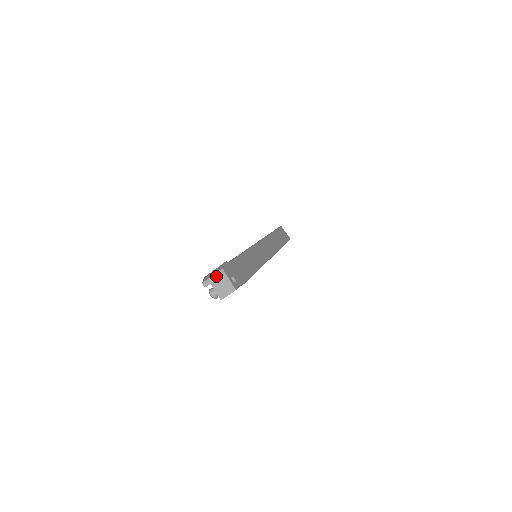
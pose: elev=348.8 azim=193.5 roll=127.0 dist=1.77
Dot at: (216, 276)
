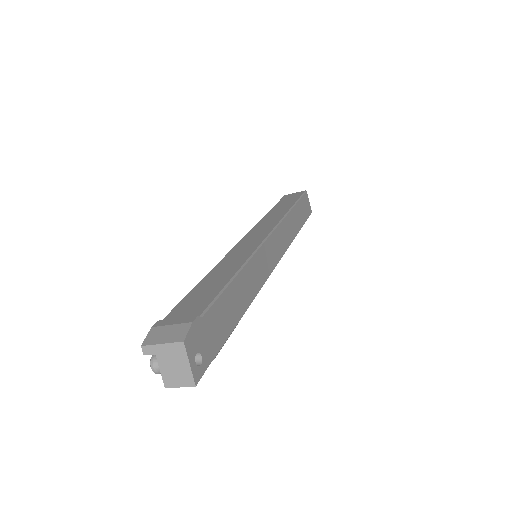
Dot at: (169, 348)
